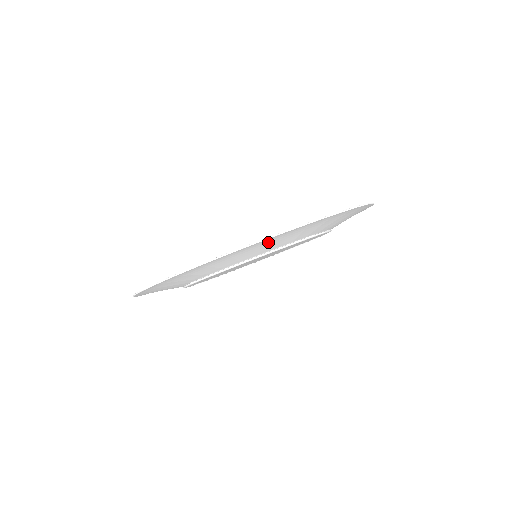
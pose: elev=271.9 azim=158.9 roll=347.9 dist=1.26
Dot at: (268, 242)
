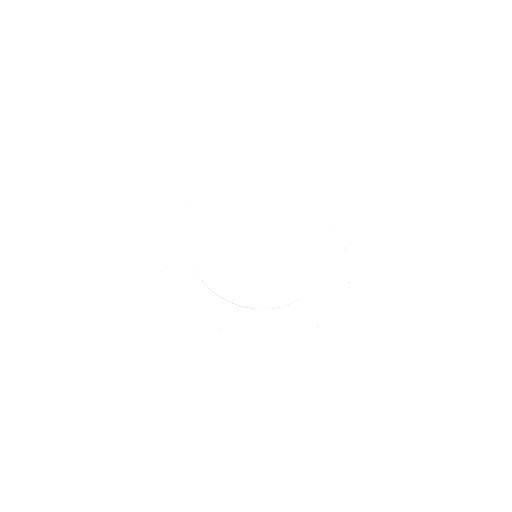
Dot at: (299, 321)
